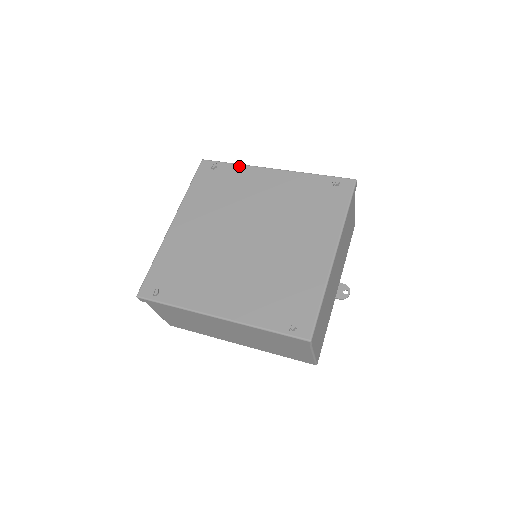
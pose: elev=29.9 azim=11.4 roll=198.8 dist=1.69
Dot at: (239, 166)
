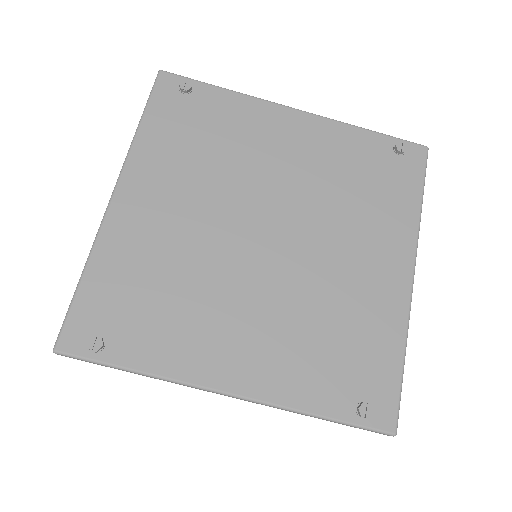
Dot at: (233, 94)
